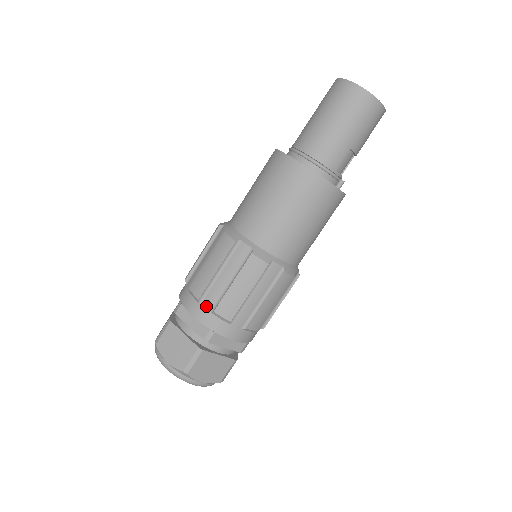
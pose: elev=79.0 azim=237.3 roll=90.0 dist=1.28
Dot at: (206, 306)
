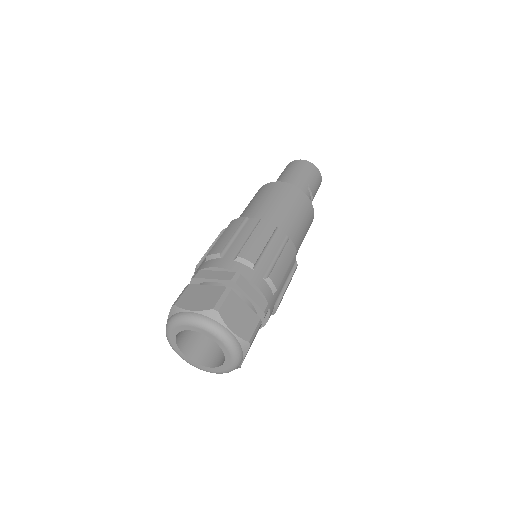
Dot at: (228, 257)
